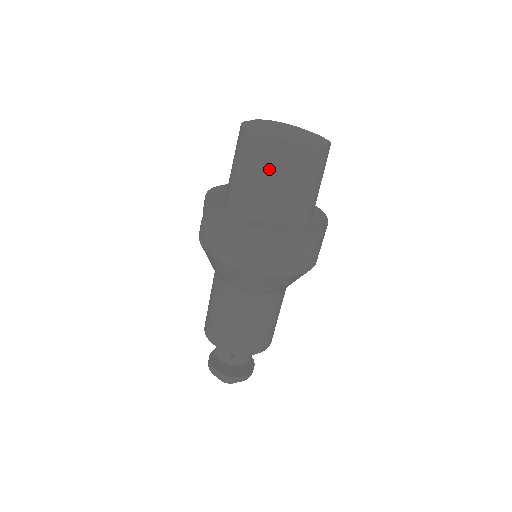
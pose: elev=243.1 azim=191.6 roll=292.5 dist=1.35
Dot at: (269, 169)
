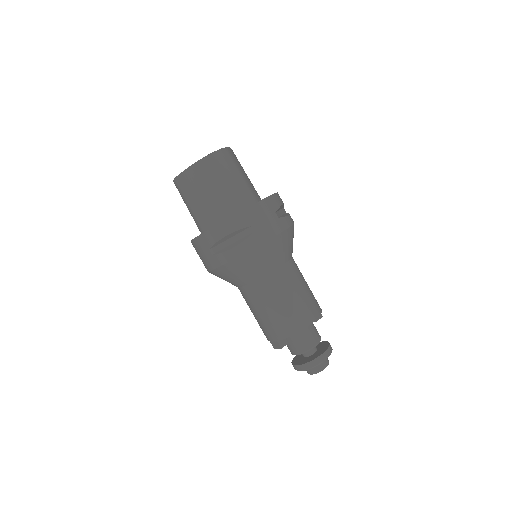
Dot at: (190, 194)
